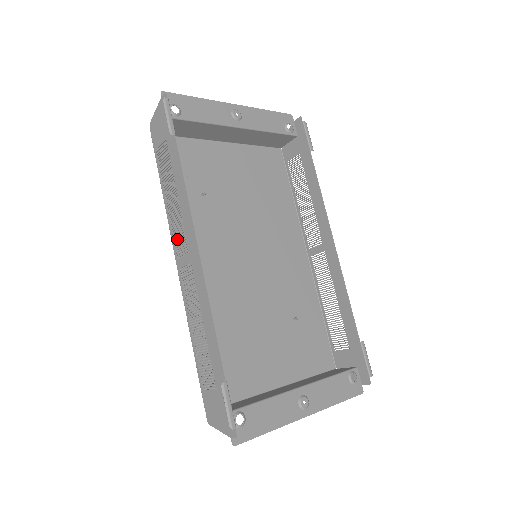
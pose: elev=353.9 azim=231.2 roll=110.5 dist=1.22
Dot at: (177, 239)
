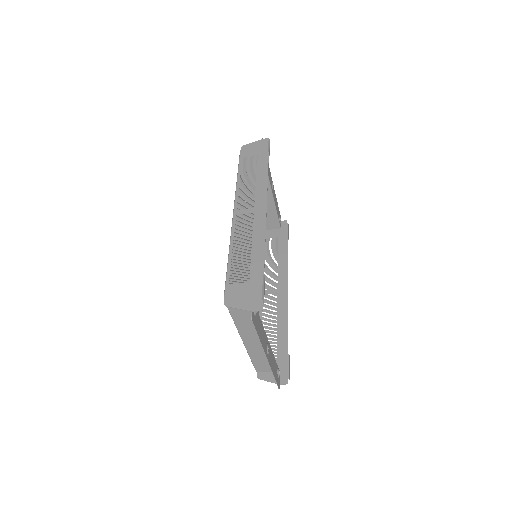
Dot at: (242, 200)
